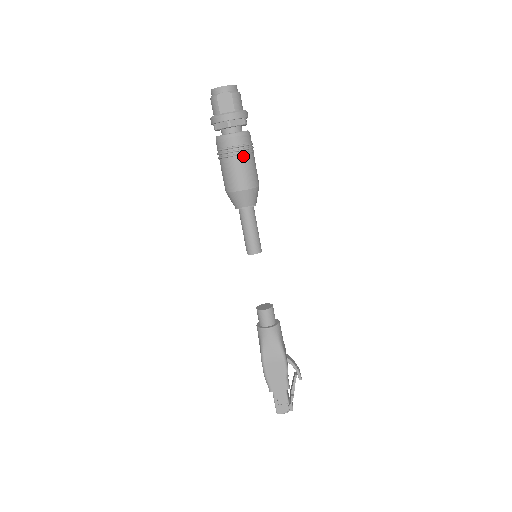
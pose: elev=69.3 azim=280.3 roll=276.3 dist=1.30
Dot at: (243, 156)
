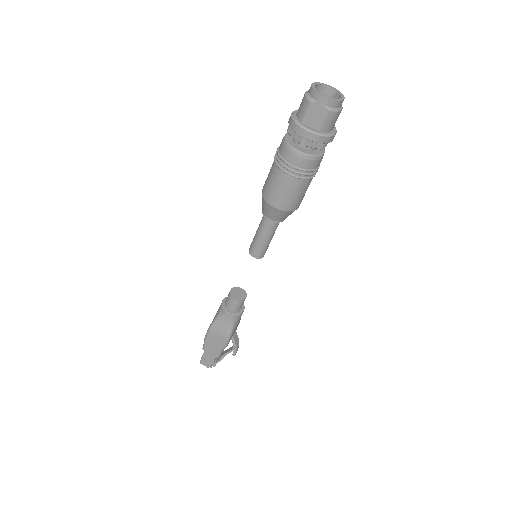
Dot at: (297, 179)
